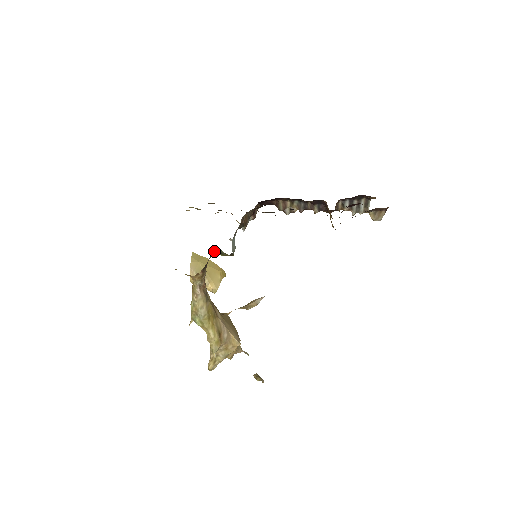
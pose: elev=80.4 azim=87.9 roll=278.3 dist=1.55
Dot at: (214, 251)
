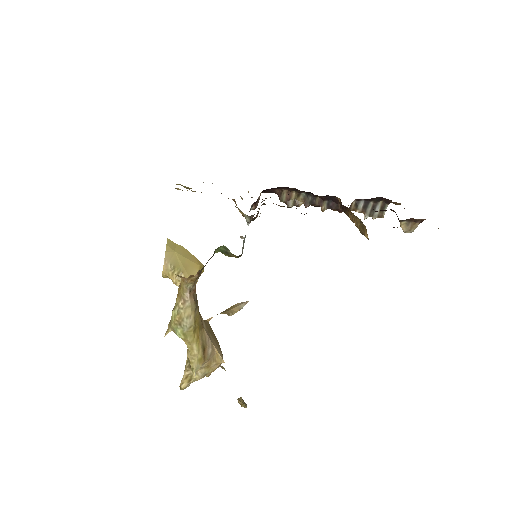
Dot at: (218, 249)
